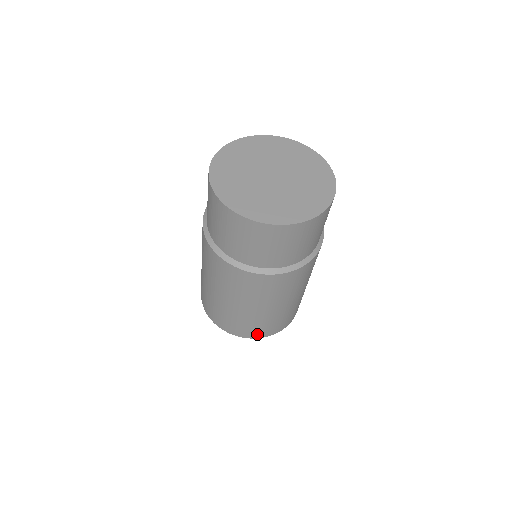
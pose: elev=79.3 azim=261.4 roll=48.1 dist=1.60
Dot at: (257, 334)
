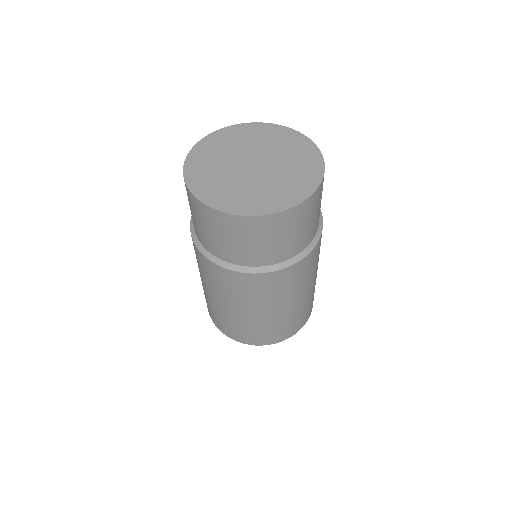
Dot at: (273, 339)
